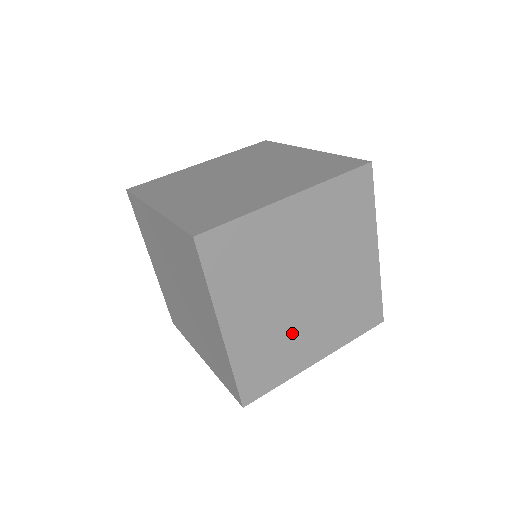
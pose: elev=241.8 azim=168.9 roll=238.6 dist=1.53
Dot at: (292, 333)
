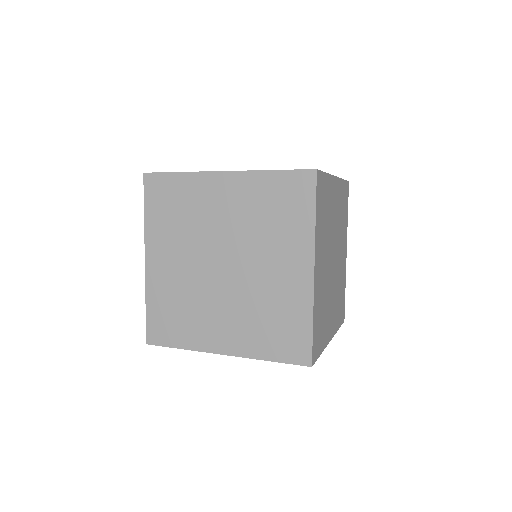
Dot at: (202, 303)
